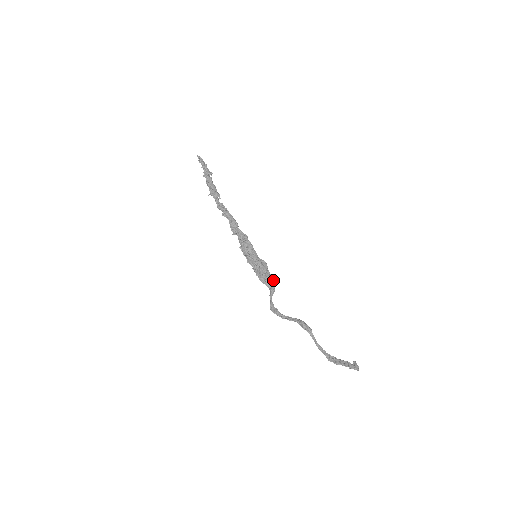
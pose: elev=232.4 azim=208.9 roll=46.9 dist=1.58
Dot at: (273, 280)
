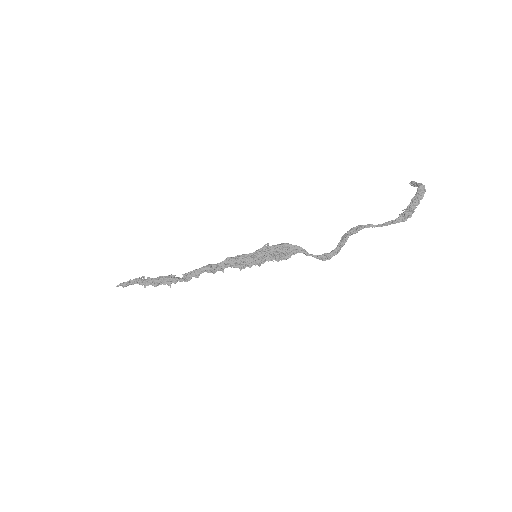
Dot at: (288, 244)
